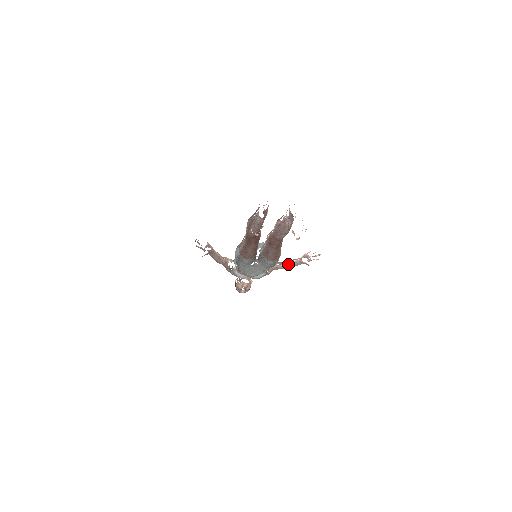
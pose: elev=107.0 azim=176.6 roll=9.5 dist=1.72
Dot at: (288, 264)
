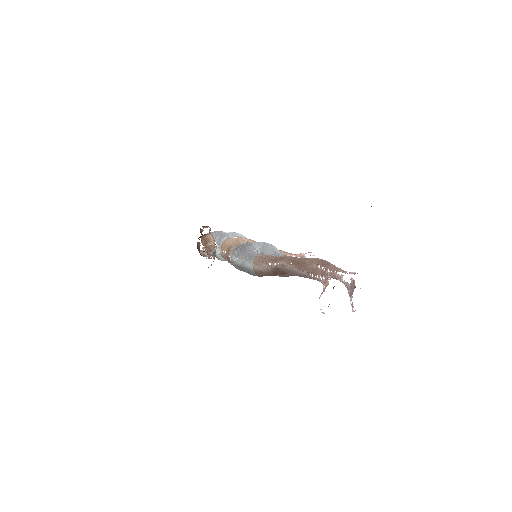
Dot at: occluded
